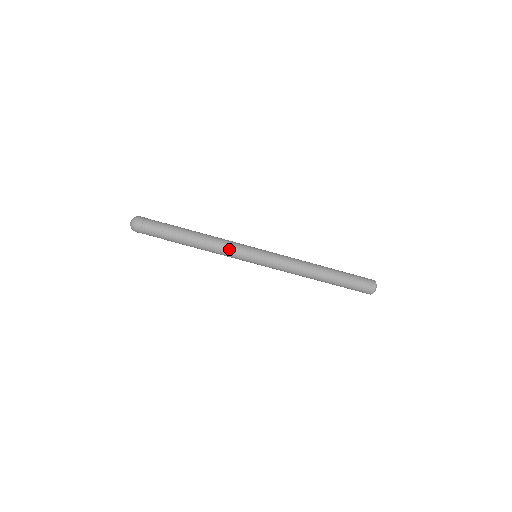
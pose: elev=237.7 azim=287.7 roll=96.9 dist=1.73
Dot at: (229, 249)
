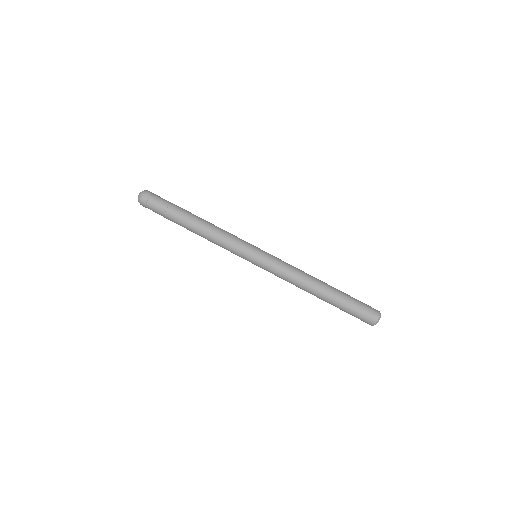
Dot at: (232, 235)
